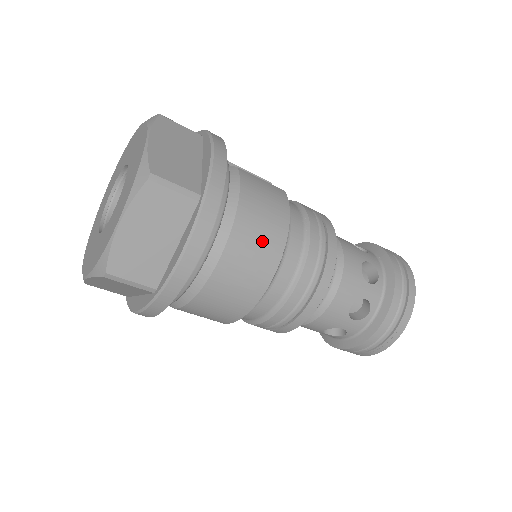
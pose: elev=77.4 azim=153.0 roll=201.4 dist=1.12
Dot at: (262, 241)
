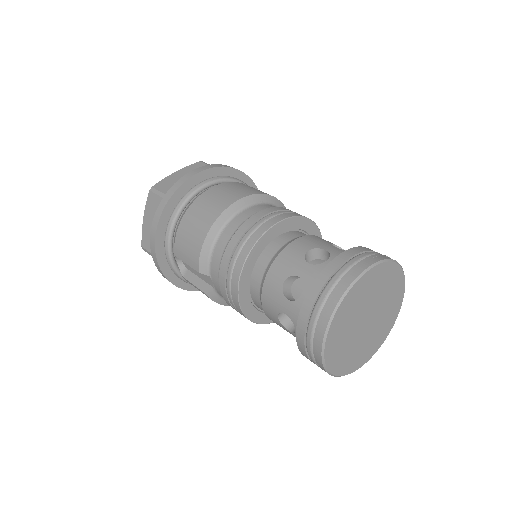
Dot at: (244, 189)
